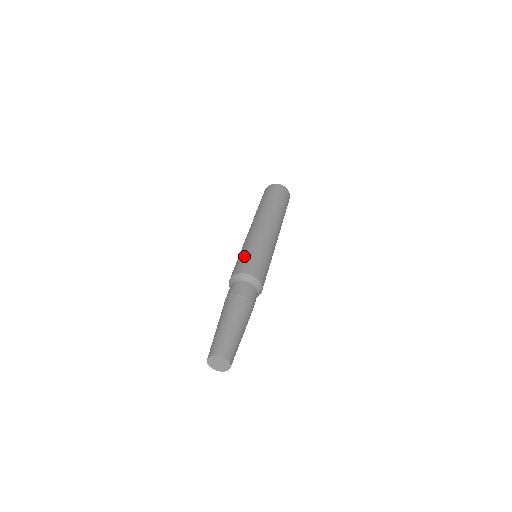
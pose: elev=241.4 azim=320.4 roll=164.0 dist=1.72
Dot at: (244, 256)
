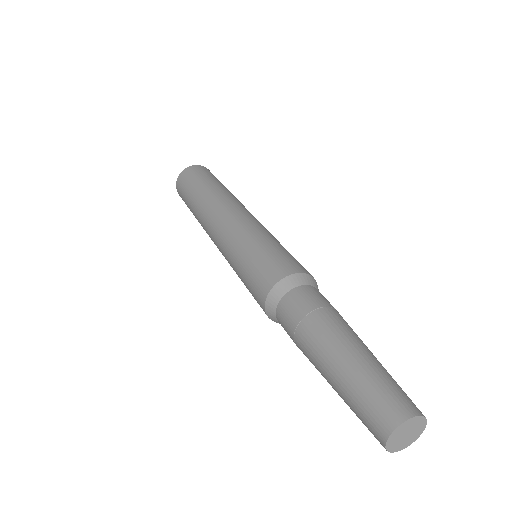
Dot at: (284, 249)
